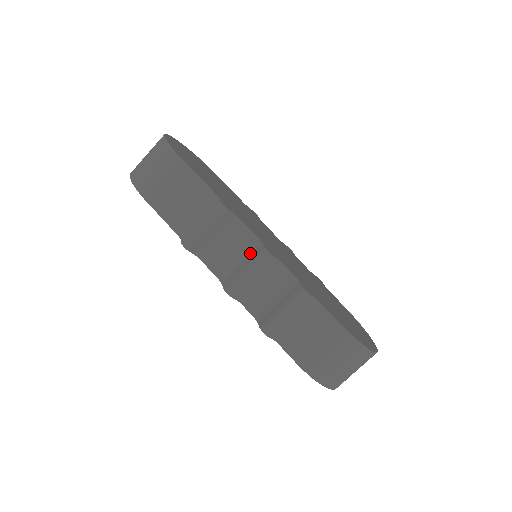
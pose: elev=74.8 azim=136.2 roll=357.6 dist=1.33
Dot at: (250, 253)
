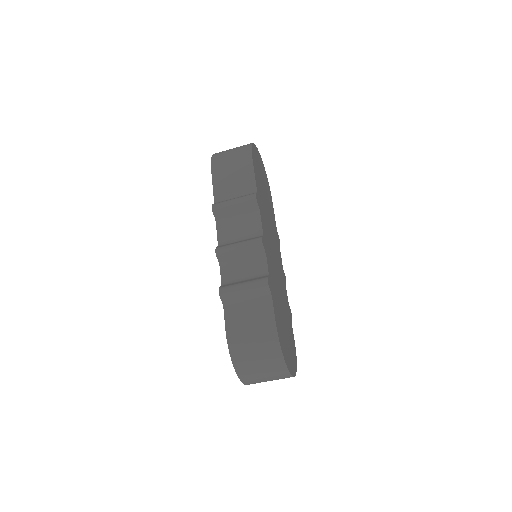
Dot at: (250, 237)
